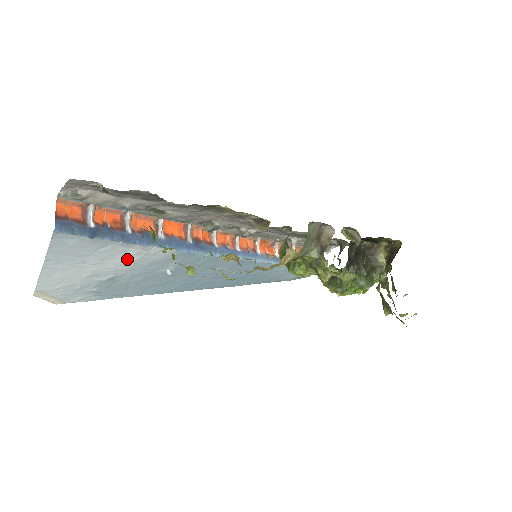
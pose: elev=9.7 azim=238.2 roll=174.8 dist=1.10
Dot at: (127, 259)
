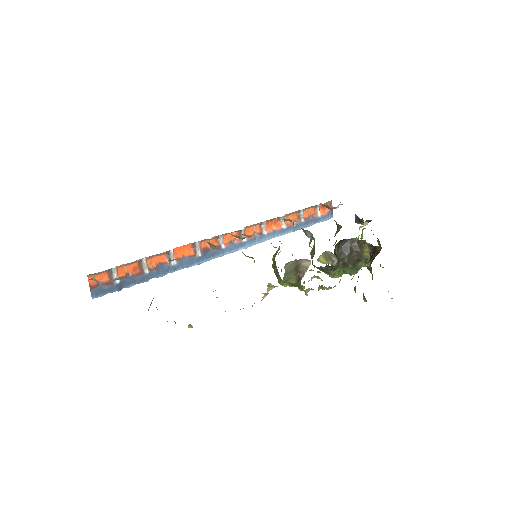
Dot at: occluded
